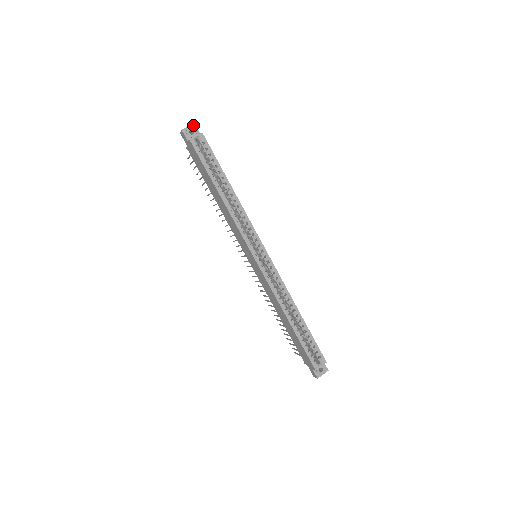
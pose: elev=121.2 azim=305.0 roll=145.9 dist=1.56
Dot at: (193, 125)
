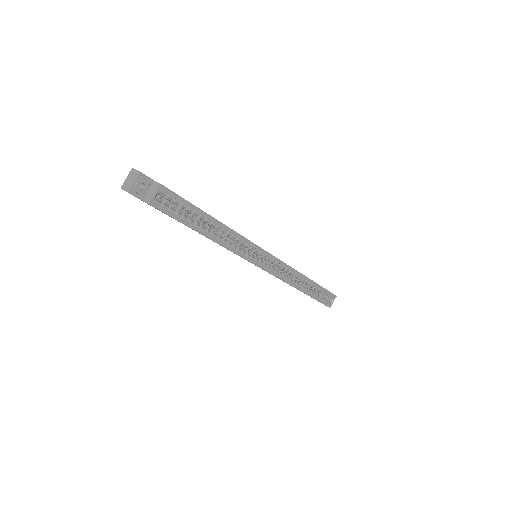
Dot at: (139, 175)
